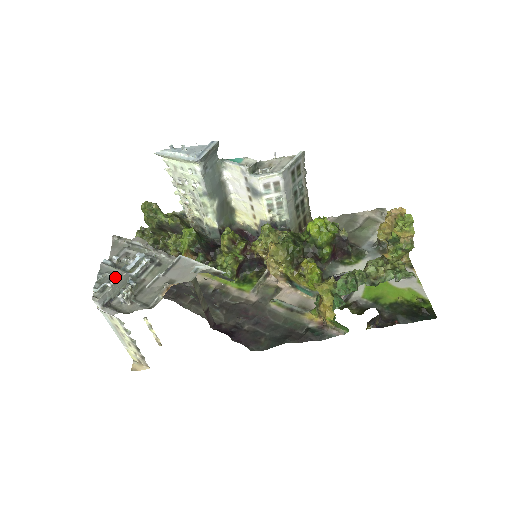
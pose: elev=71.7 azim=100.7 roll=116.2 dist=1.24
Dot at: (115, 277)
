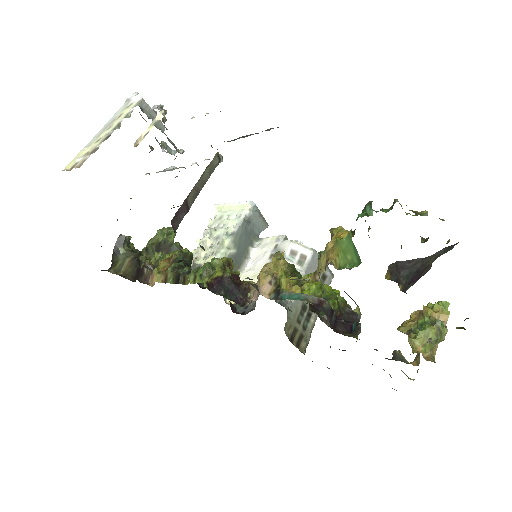
Dot at: occluded
